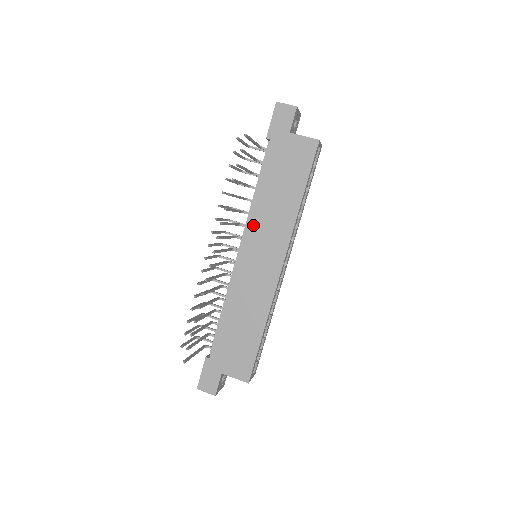
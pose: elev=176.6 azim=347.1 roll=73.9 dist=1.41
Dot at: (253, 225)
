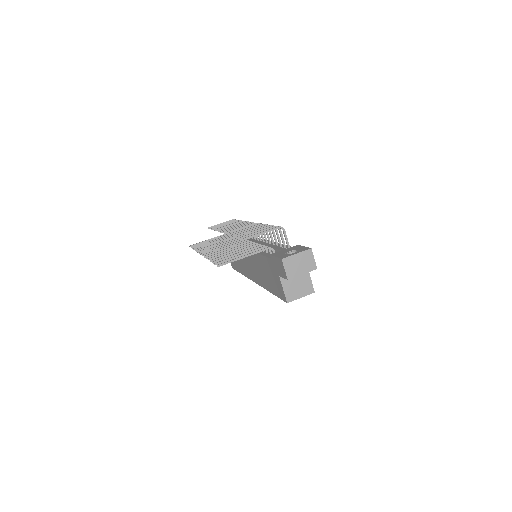
Dot at: (251, 255)
